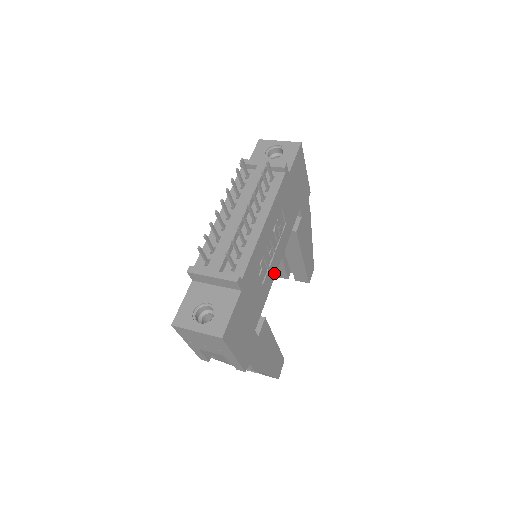
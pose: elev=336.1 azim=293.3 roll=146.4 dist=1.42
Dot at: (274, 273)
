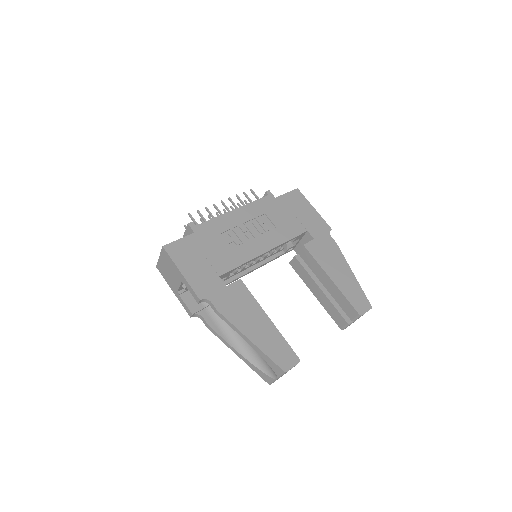
Dot at: (257, 253)
